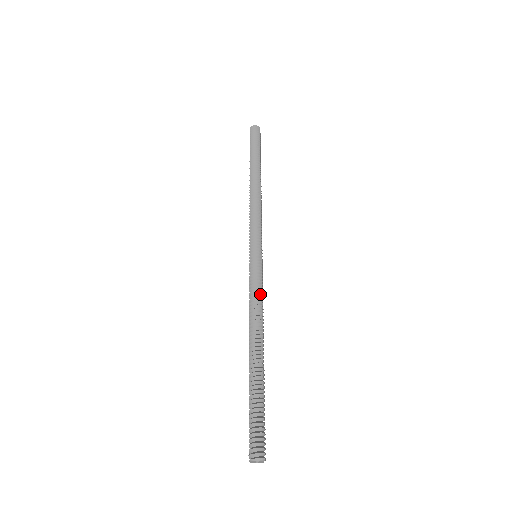
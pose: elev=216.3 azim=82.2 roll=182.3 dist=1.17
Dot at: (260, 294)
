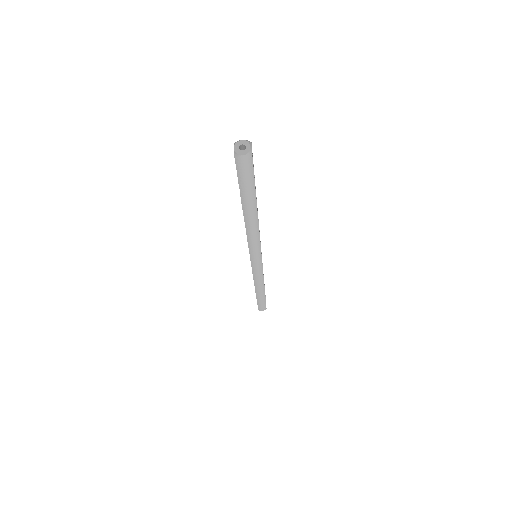
Dot at: occluded
